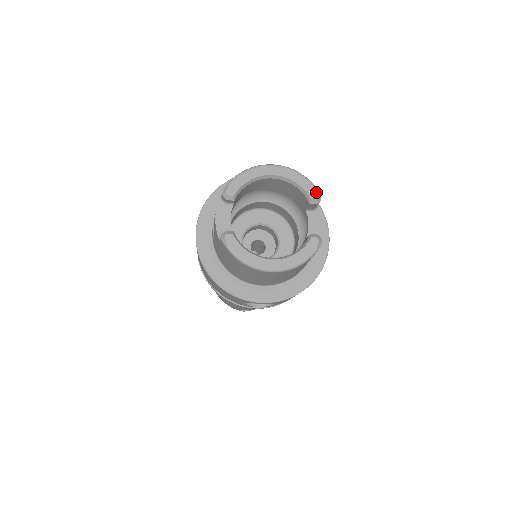
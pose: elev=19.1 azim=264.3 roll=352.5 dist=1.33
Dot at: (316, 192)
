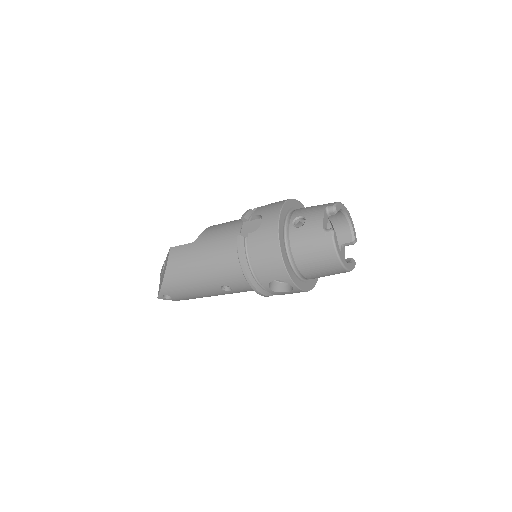
Dot at: (356, 238)
